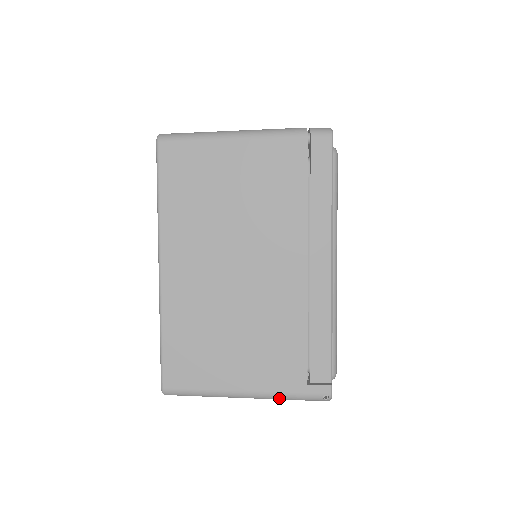
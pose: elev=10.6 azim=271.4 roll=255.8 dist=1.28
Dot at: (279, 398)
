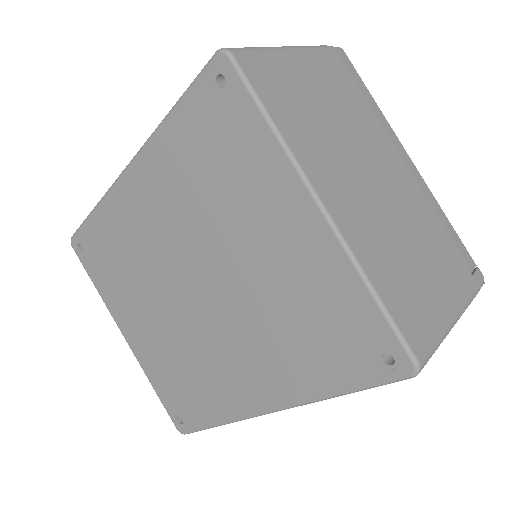
Dot at: (469, 304)
